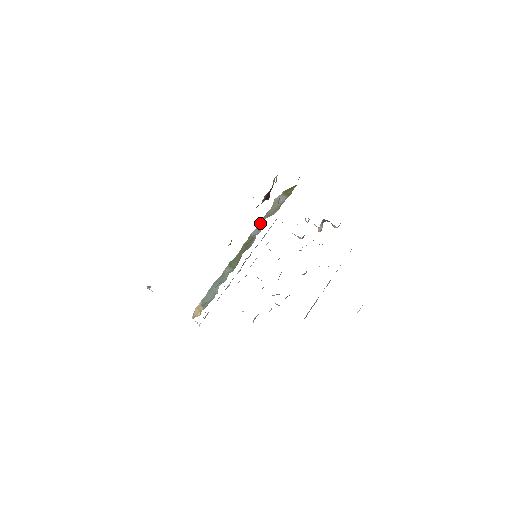
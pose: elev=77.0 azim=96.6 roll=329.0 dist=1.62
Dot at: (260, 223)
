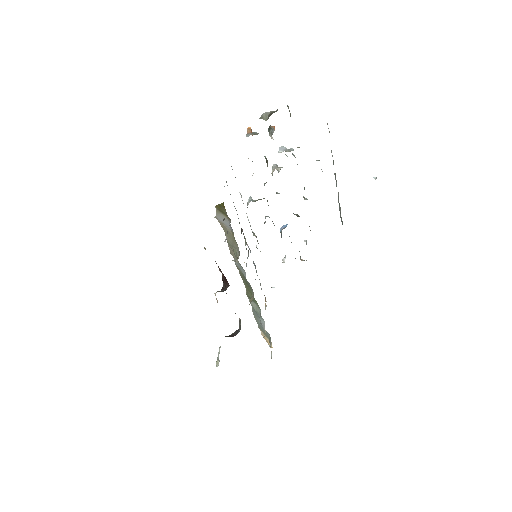
Dot at: (233, 255)
